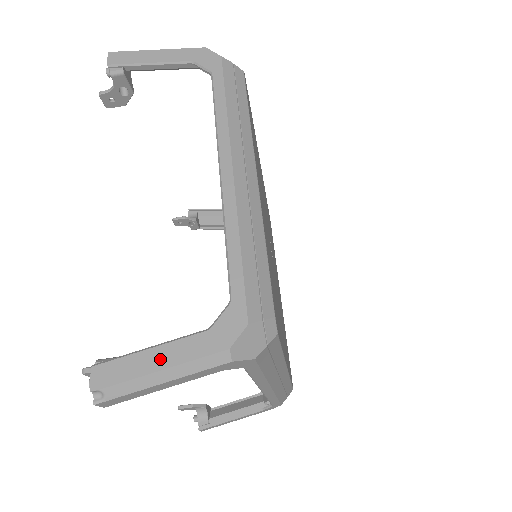
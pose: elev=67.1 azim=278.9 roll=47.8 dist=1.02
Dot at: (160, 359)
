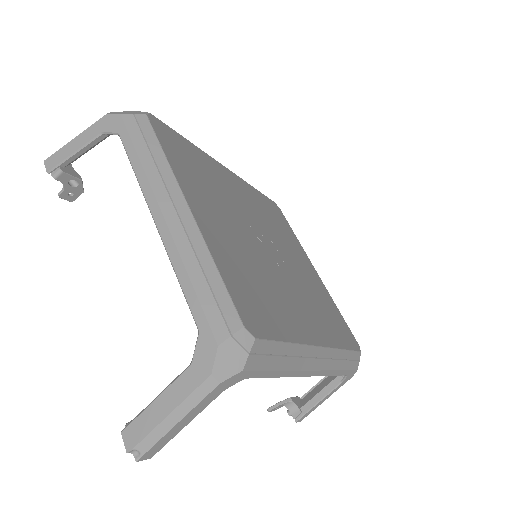
Dot at: (165, 406)
